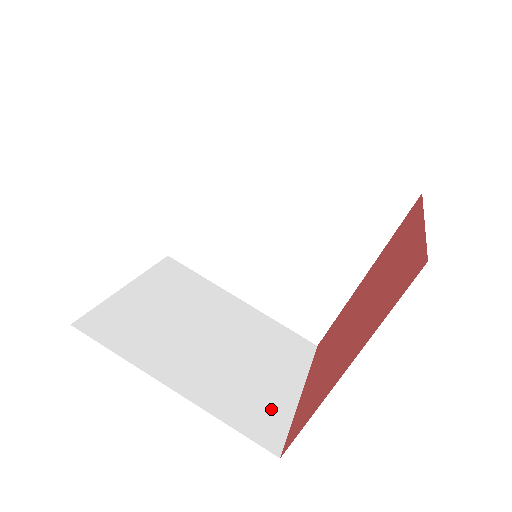
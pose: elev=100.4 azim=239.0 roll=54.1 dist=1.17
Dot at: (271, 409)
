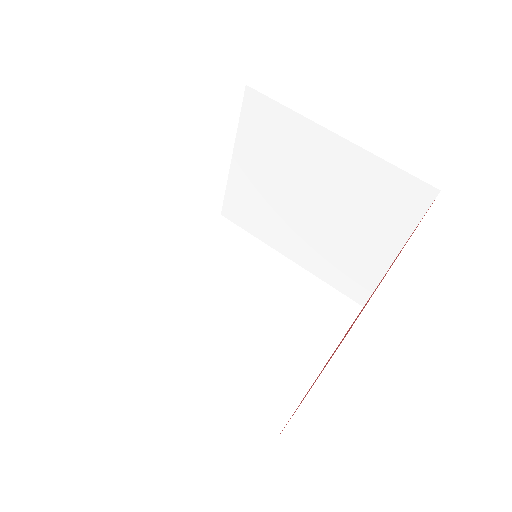
Dot at: occluded
